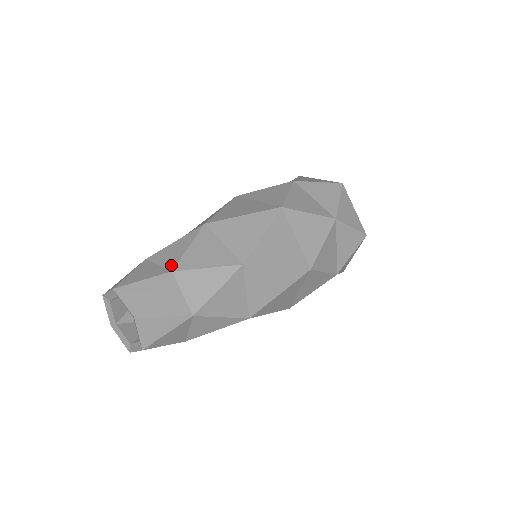
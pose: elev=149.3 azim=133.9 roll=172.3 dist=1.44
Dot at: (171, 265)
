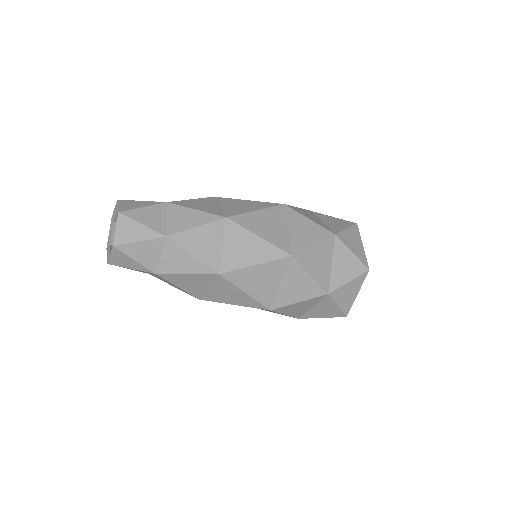
Dot at: occluded
